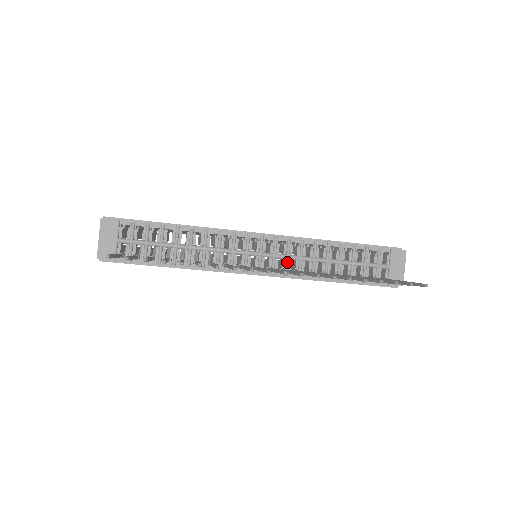
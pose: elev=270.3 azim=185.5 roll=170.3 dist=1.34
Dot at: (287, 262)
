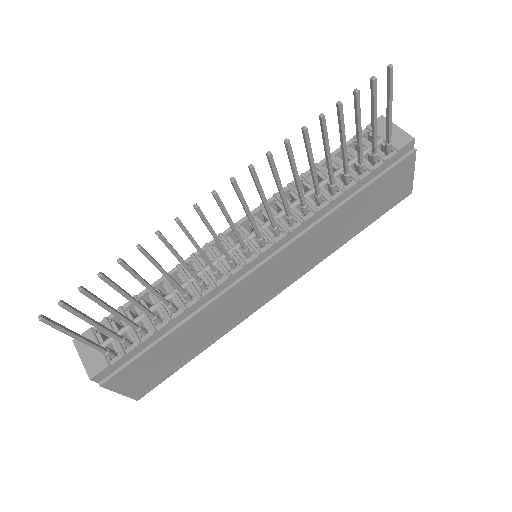
Dot at: (278, 222)
